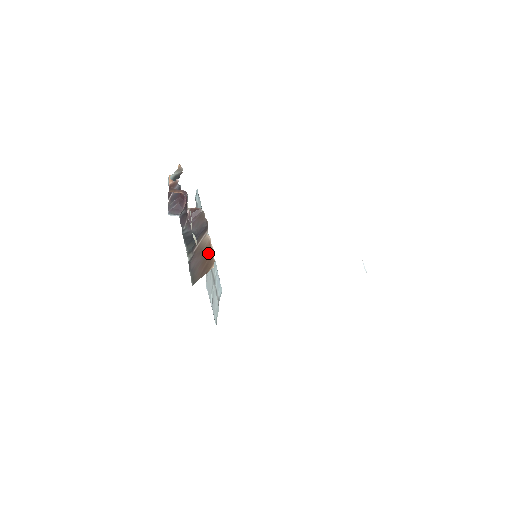
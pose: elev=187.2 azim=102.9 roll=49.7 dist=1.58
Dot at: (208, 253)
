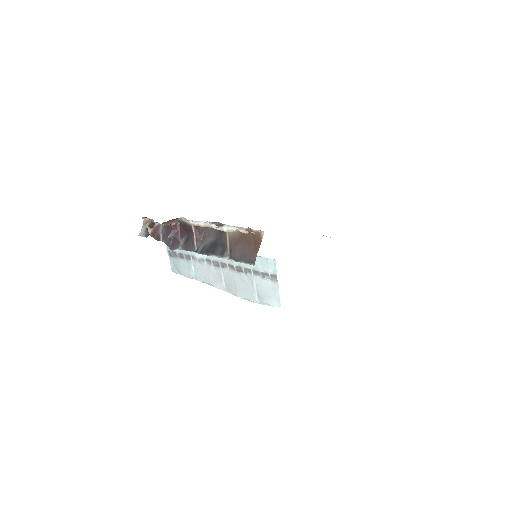
Dot at: (246, 234)
